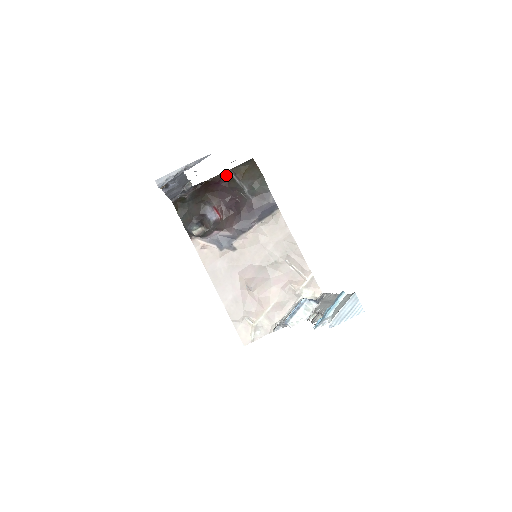
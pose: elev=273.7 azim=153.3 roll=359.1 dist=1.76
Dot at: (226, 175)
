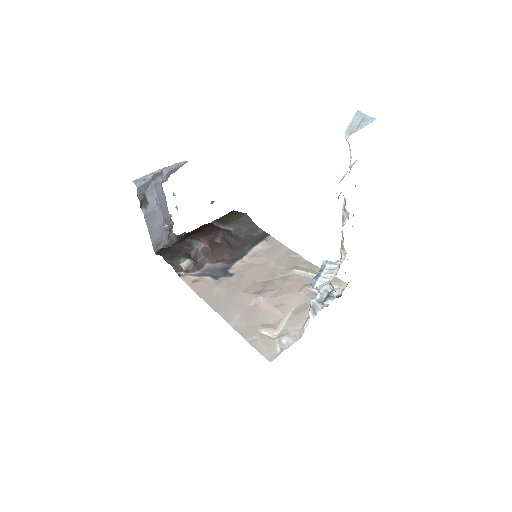
Dot at: (209, 225)
